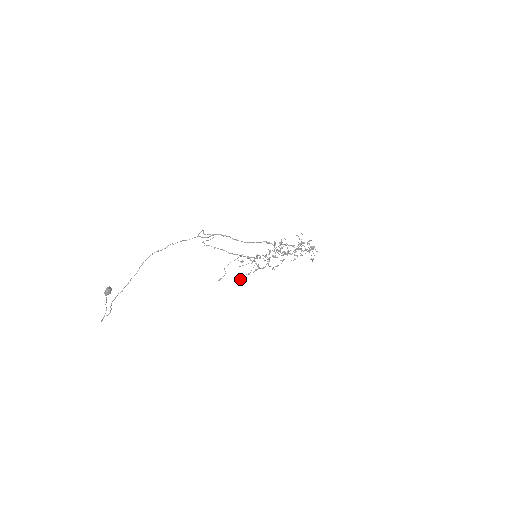
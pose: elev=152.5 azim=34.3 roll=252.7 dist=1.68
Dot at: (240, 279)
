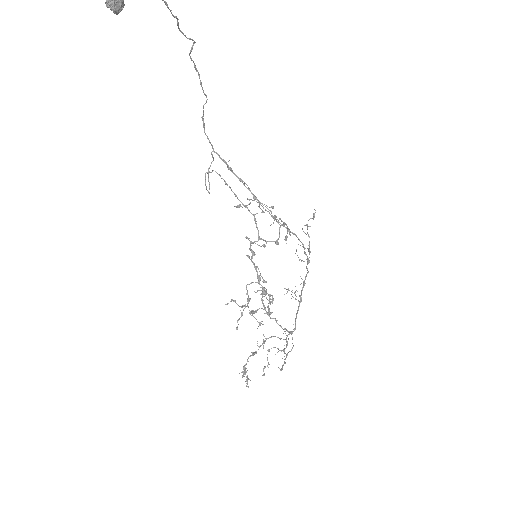
Dot at: (274, 217)
